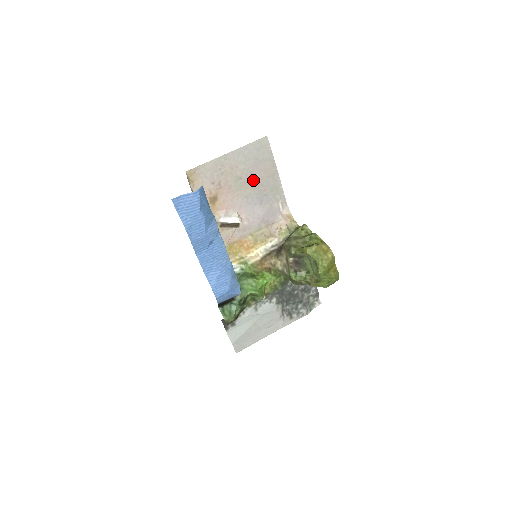
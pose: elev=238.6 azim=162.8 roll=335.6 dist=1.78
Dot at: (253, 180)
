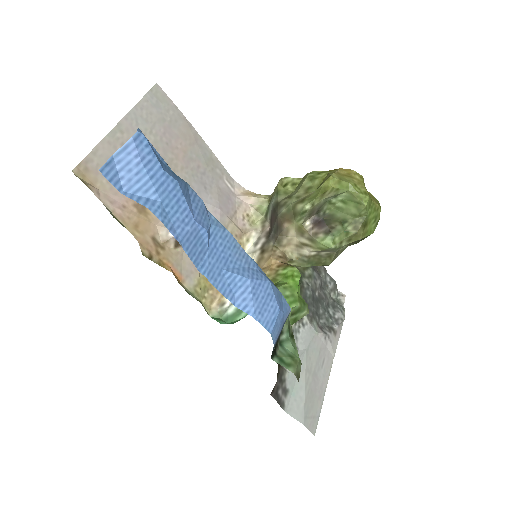
Dot at: (176, 156)
